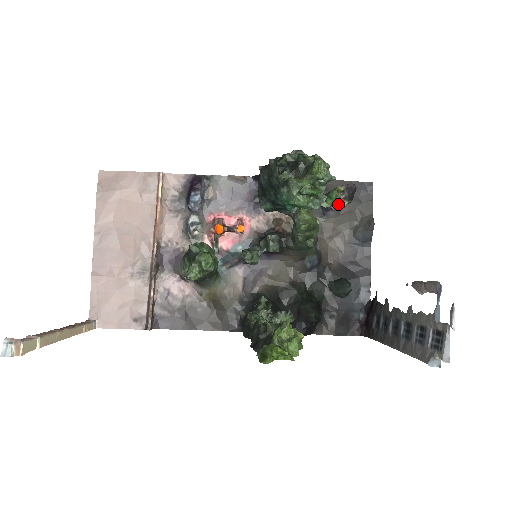
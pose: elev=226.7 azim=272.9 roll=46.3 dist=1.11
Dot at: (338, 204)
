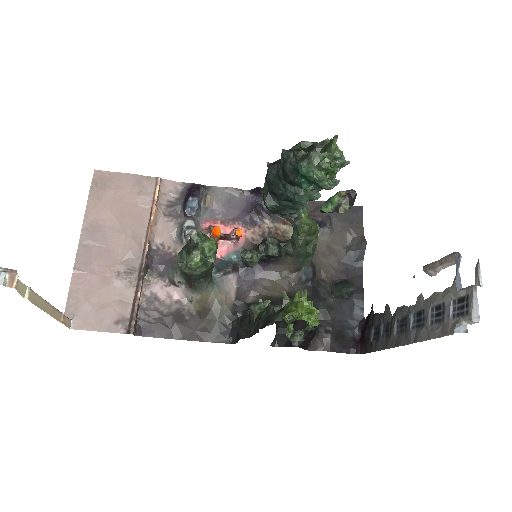
Dot at: (340, 208)
